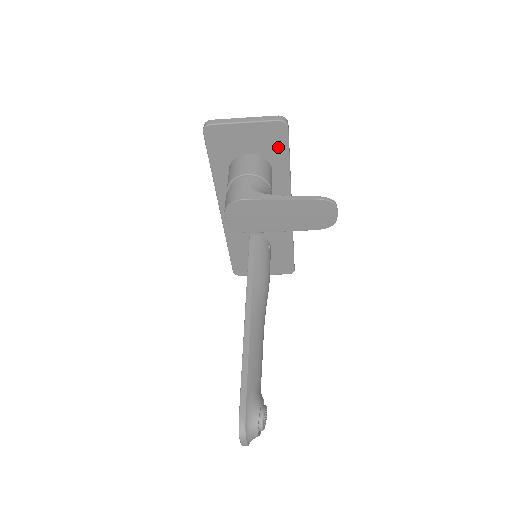
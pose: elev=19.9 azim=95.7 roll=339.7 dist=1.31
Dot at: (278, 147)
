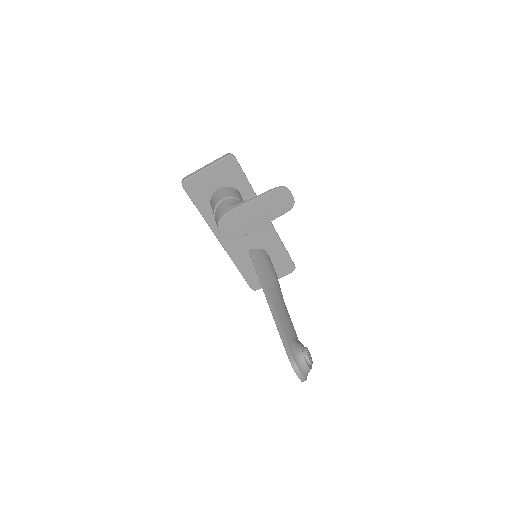
Dot at: (236, 175)
